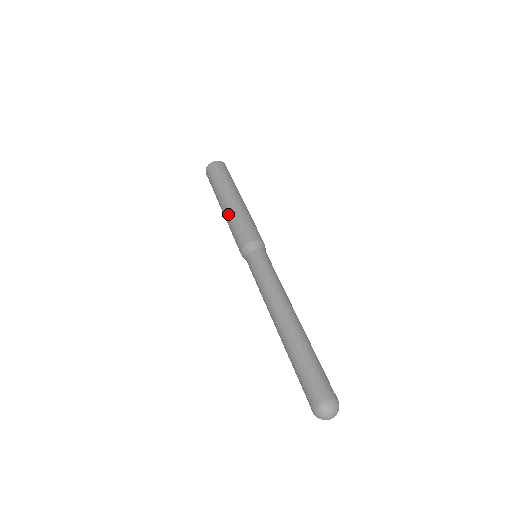
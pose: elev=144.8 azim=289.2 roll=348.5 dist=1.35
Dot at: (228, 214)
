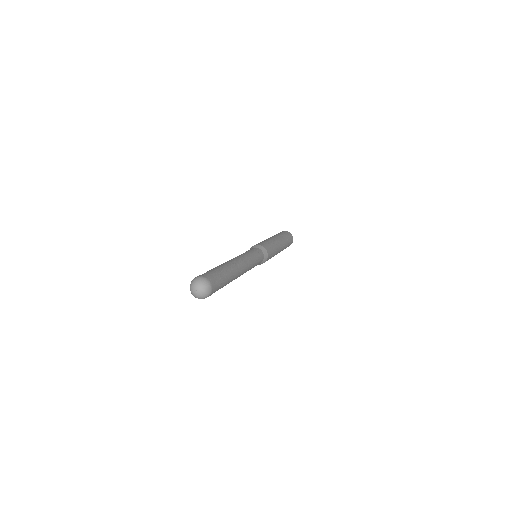
Dot at: occluded
